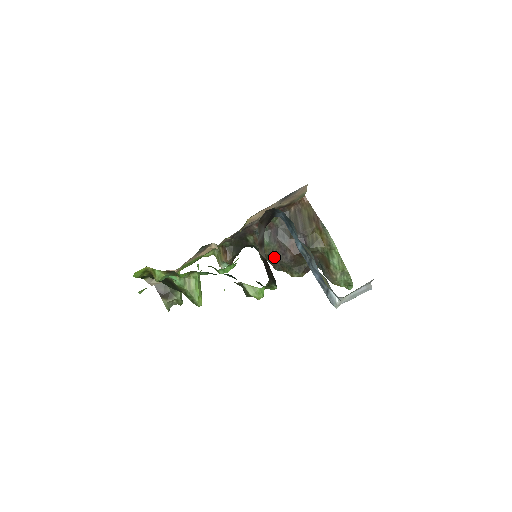
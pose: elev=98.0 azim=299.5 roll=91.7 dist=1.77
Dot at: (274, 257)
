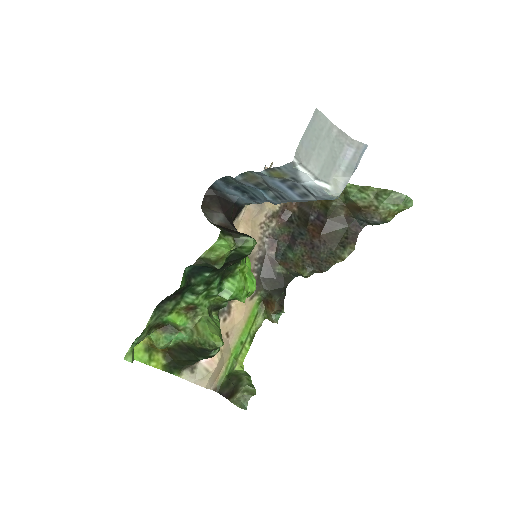
Dot at: (310, 261)
